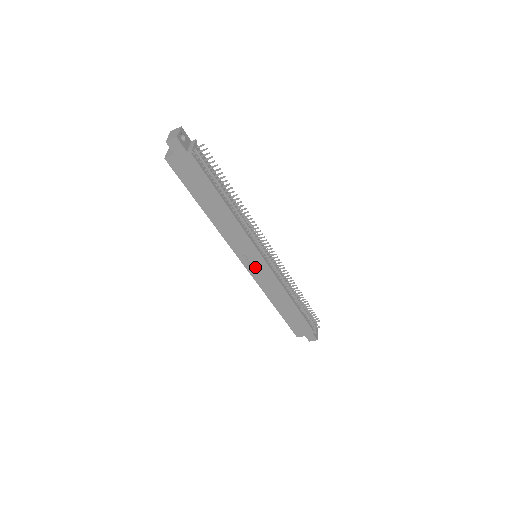
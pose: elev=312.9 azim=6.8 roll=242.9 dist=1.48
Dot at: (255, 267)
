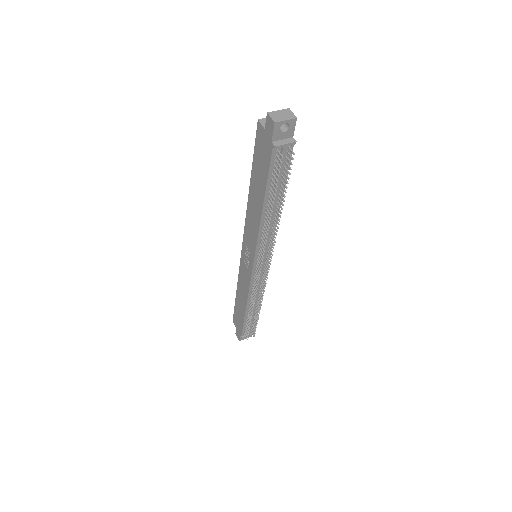
Dot at: (246, 260)
